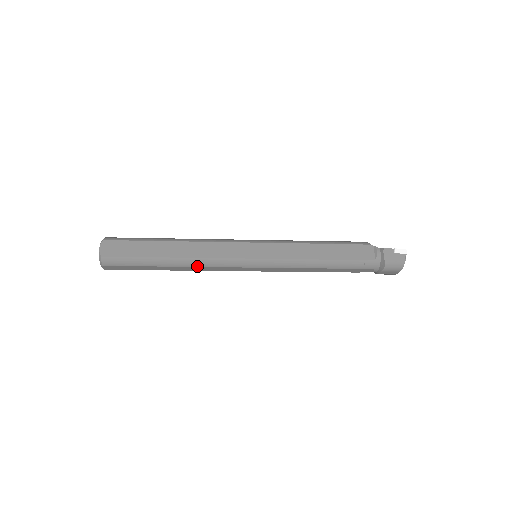
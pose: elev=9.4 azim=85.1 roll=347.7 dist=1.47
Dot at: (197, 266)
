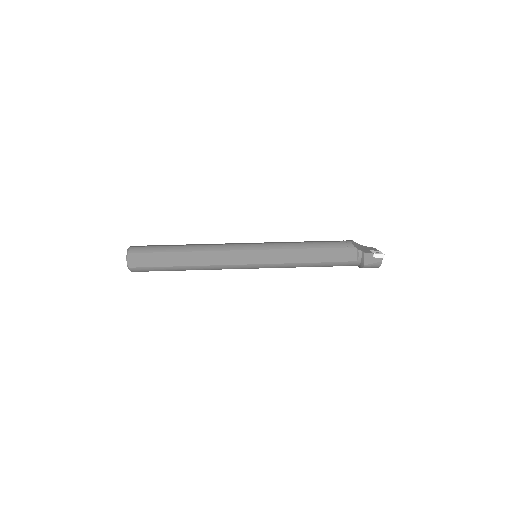
Dot at: (207, 269)
